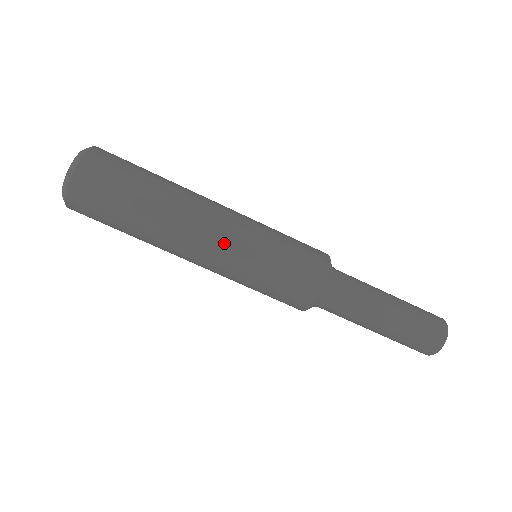
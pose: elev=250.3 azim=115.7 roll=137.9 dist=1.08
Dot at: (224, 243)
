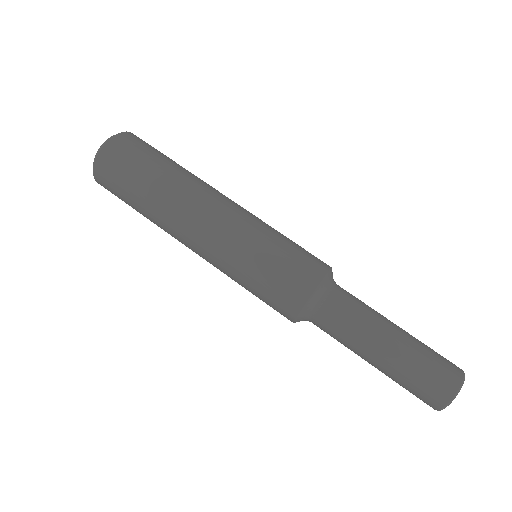
Dot at: (236, 211)
